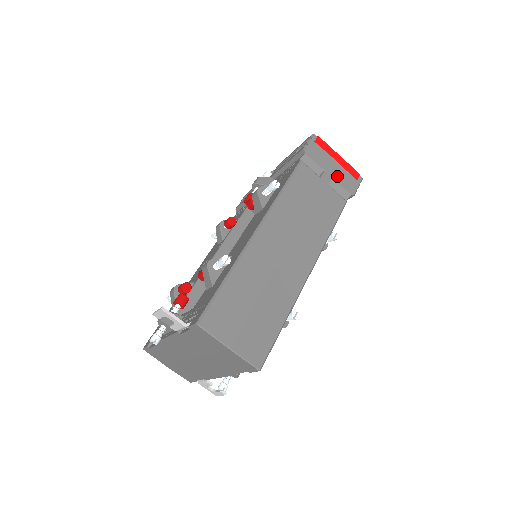
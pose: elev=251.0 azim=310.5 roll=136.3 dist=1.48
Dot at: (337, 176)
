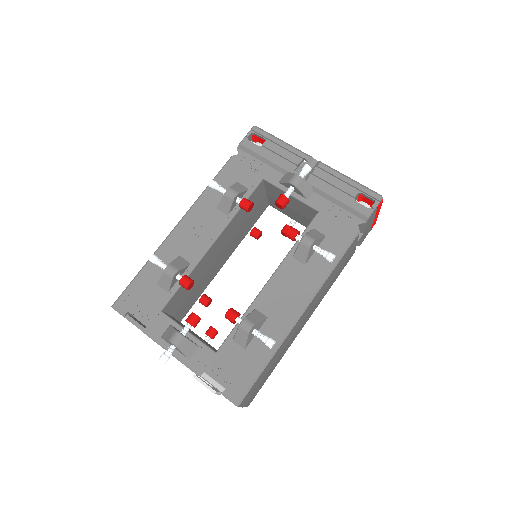
Dot at: (365, 233)
